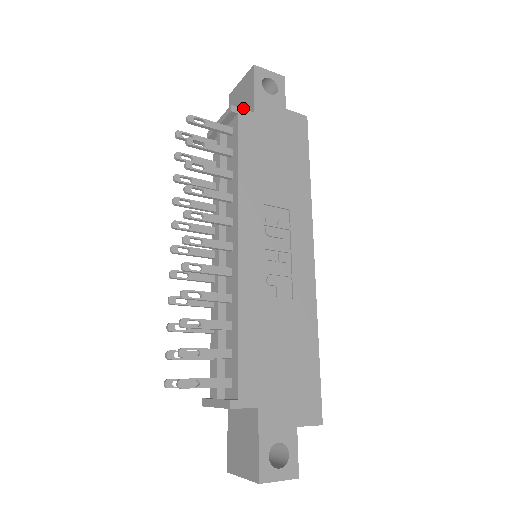
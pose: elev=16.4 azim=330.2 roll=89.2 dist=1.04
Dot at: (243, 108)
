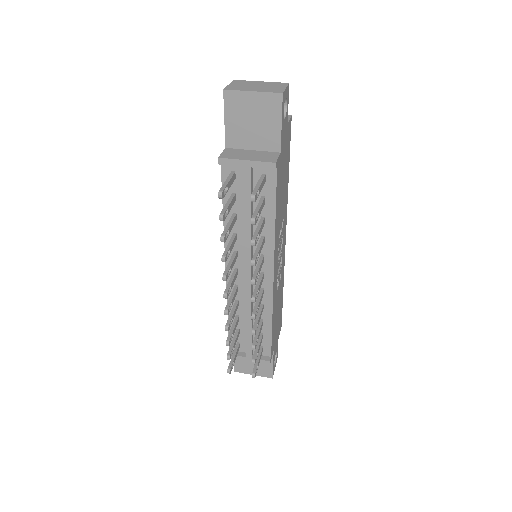
Dot at: (258, 132)
